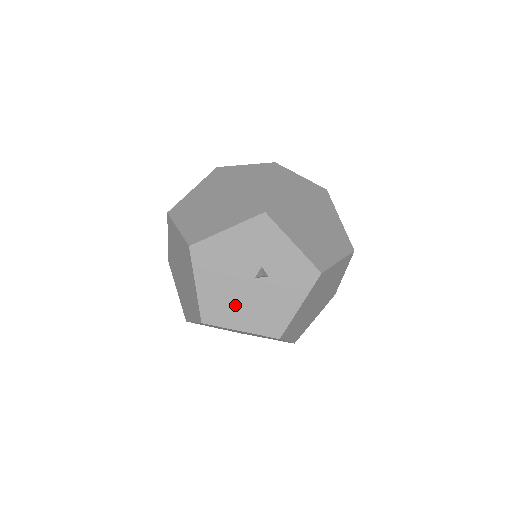
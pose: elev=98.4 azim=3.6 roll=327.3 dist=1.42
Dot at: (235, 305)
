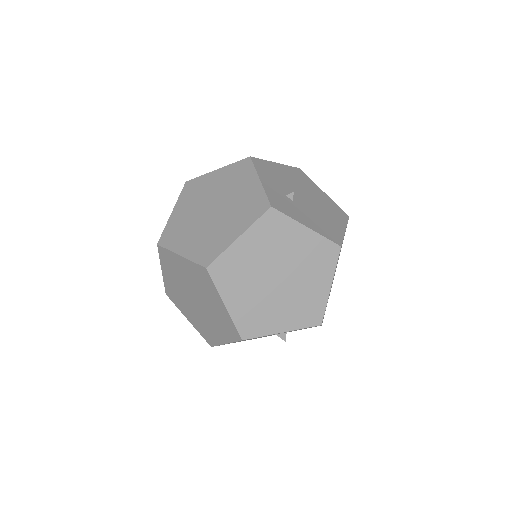
Dot at: occluded
